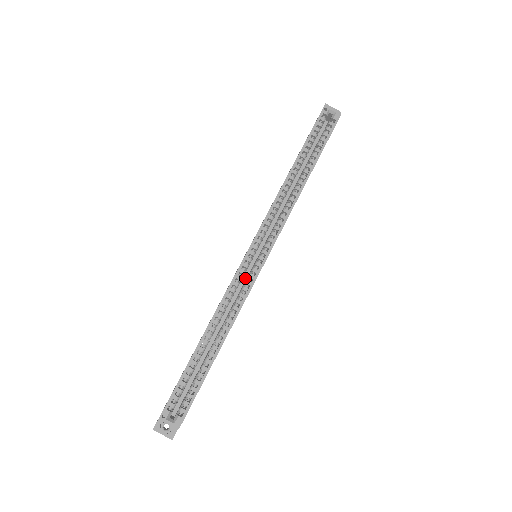
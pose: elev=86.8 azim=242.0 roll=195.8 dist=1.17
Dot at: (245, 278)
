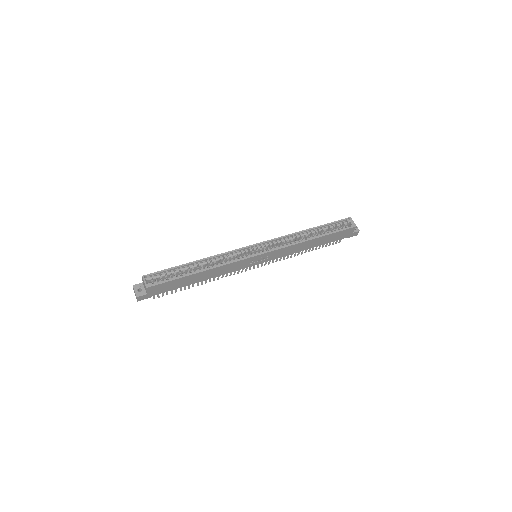
Dot at: occluded
